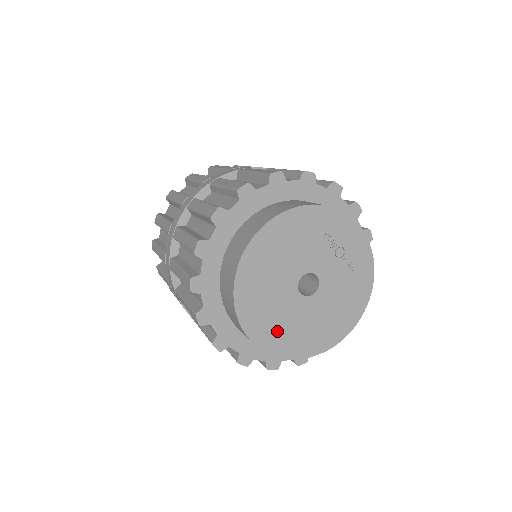
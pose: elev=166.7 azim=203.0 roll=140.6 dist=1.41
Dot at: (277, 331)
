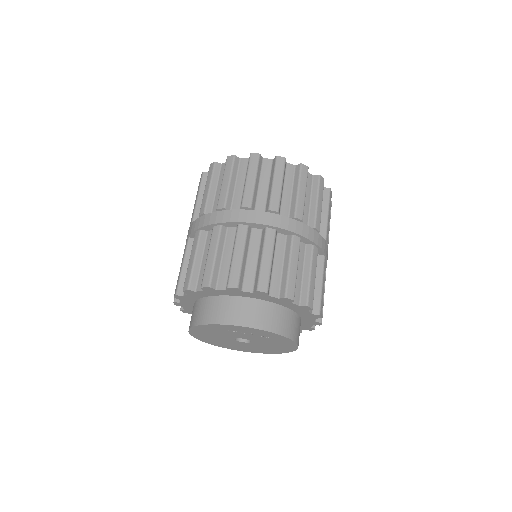
Dot at: (245, 348)
